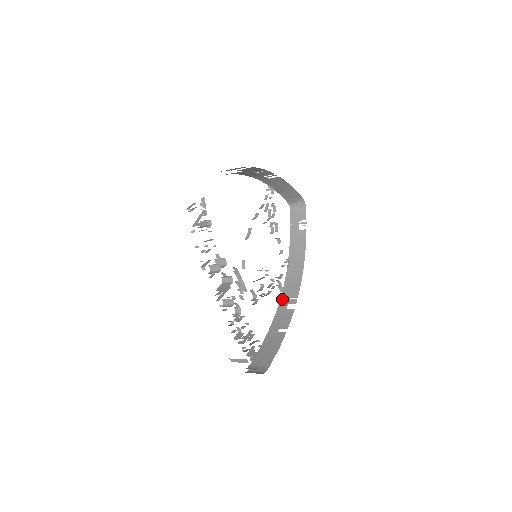
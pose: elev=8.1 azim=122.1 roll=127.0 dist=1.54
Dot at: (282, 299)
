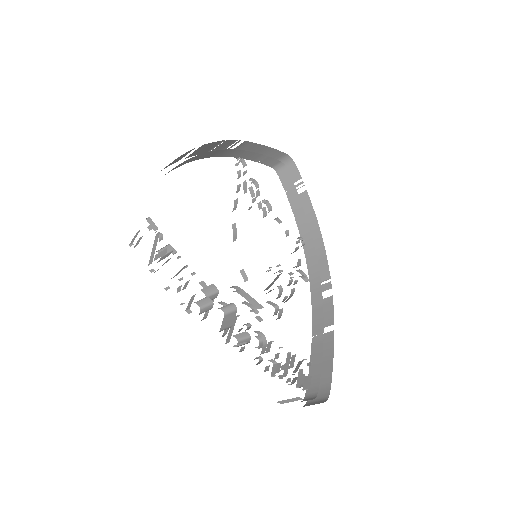
Dot at: (312, 288)
